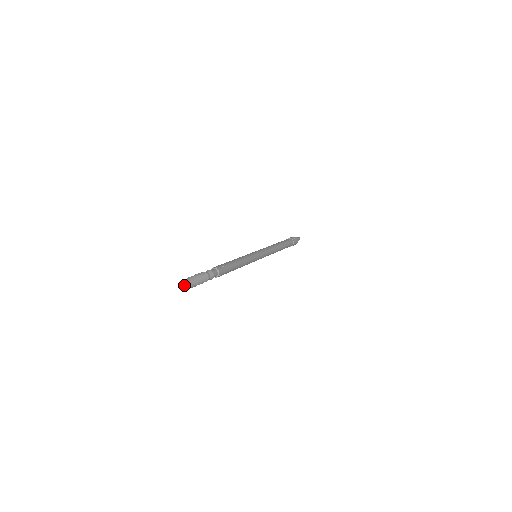
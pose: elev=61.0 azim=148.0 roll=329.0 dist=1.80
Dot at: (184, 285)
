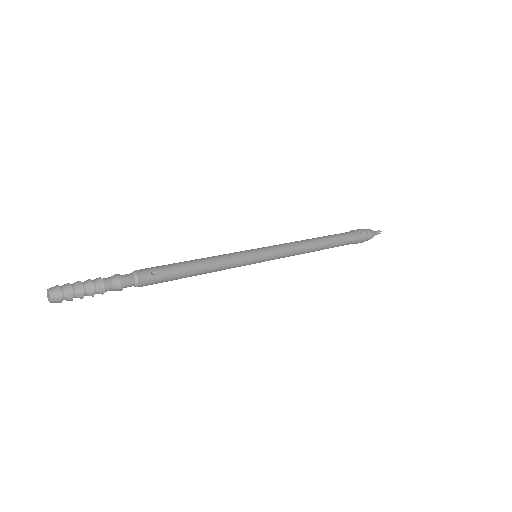
Dot at: (47, 295)
